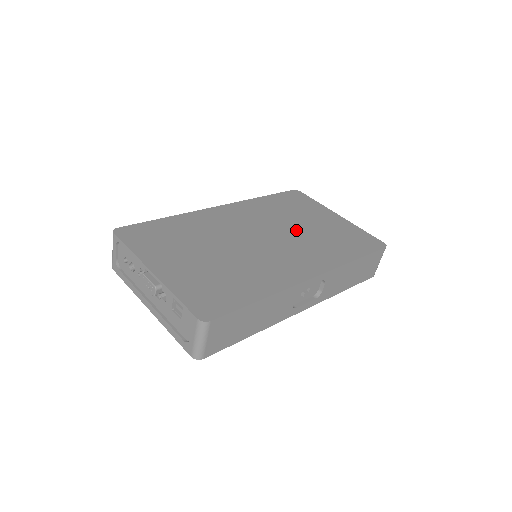
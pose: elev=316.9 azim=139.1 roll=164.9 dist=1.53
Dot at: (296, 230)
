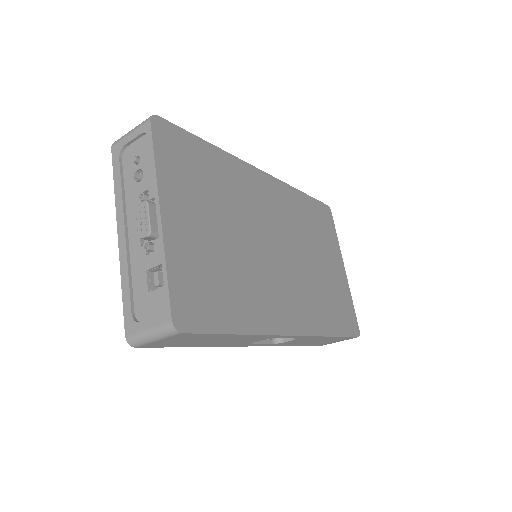
Dot at: (308, 260)
